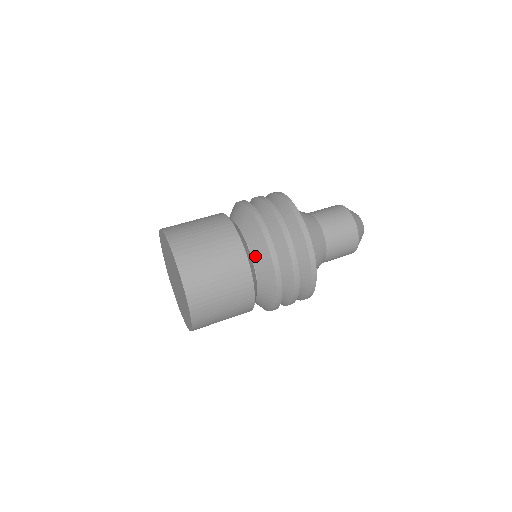
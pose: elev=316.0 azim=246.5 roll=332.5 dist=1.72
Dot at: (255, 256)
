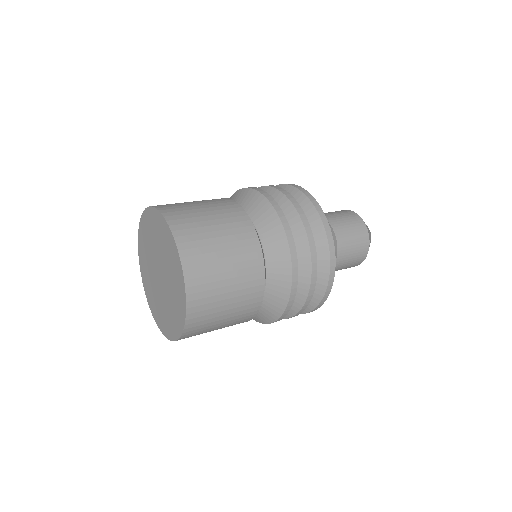
Dot at: (271, 272)
